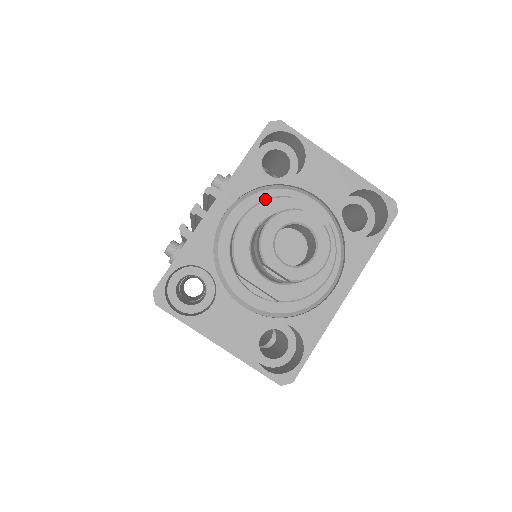
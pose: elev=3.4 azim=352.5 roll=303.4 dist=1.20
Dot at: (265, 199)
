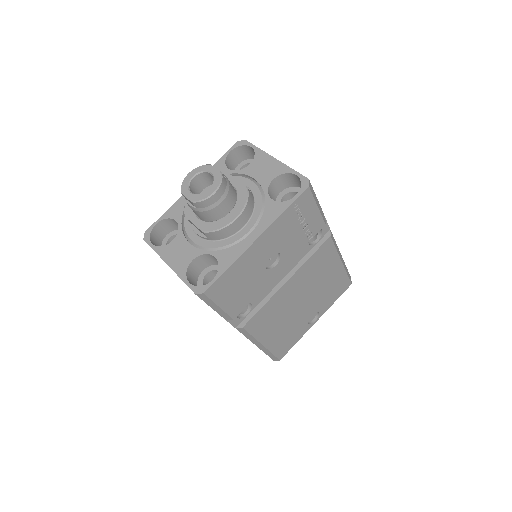
Dot at: occluded
